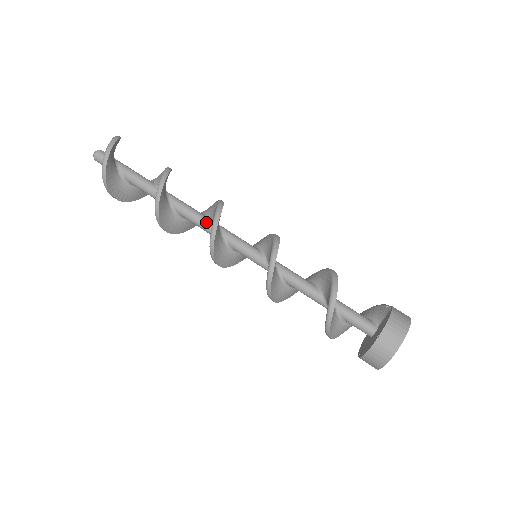
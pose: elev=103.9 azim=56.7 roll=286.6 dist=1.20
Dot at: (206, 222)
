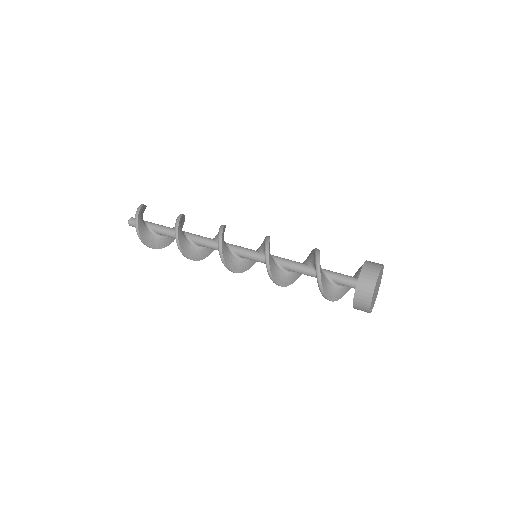
Dot at: (214, 241)
